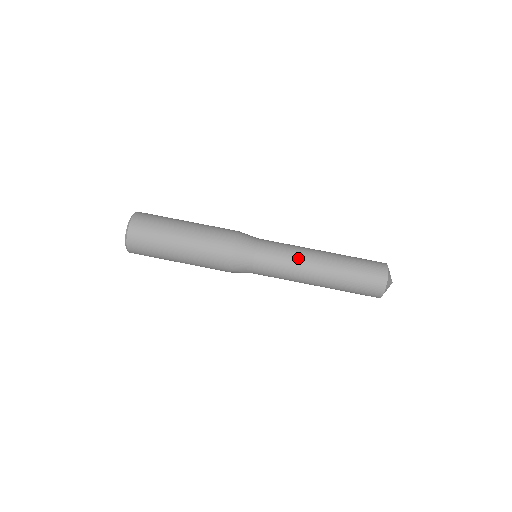
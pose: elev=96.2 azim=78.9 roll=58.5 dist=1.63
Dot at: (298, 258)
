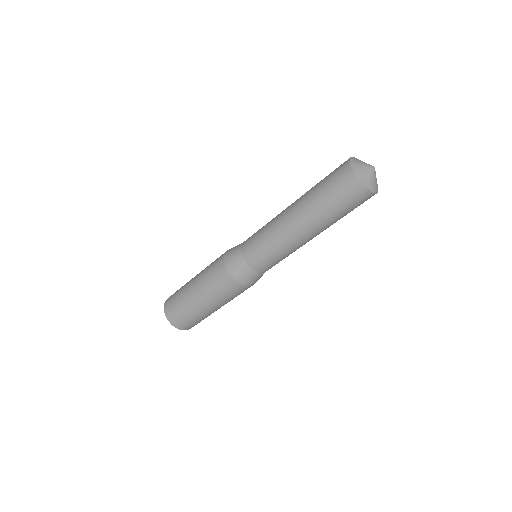
Dot at: (275, 235)
